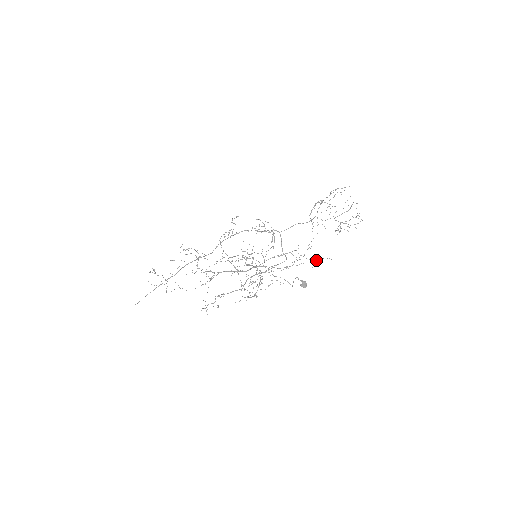
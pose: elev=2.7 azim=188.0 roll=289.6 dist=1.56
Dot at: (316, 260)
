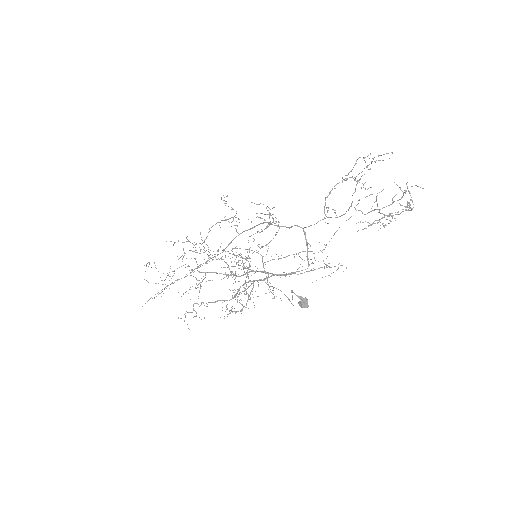
Dot at: (326, 267)
